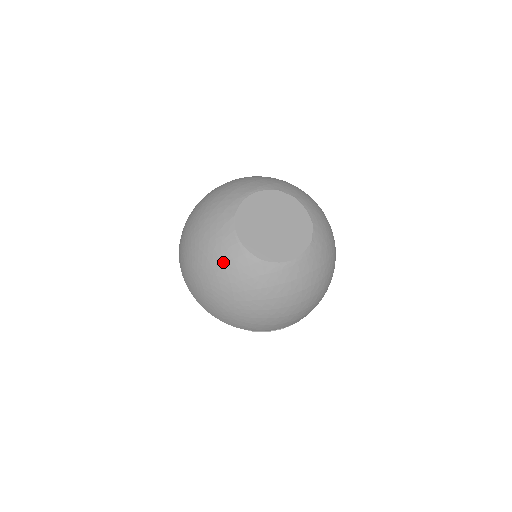
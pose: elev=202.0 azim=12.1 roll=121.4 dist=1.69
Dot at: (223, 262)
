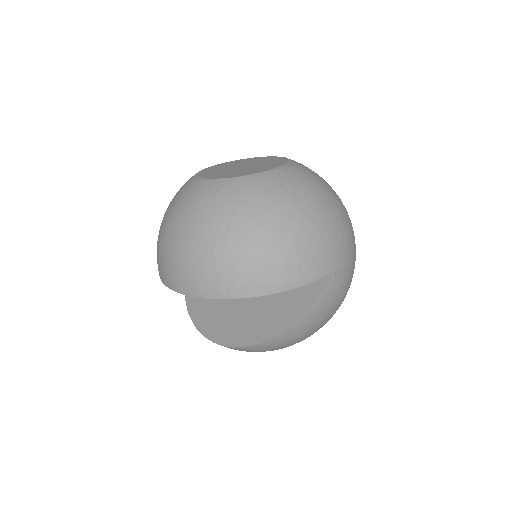
Dot at: (194, 204)
